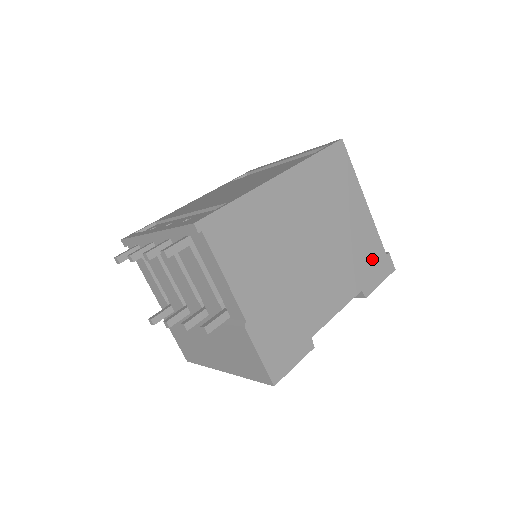
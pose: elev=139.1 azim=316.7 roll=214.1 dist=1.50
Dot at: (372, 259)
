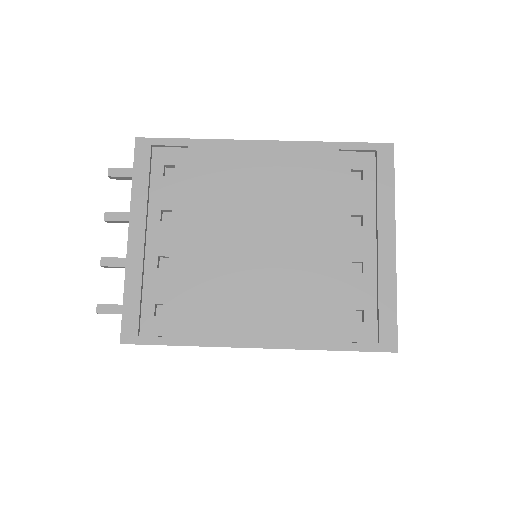
Dot at: occluded
